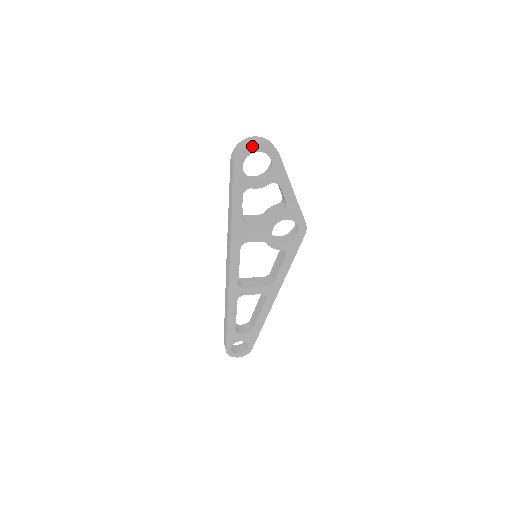
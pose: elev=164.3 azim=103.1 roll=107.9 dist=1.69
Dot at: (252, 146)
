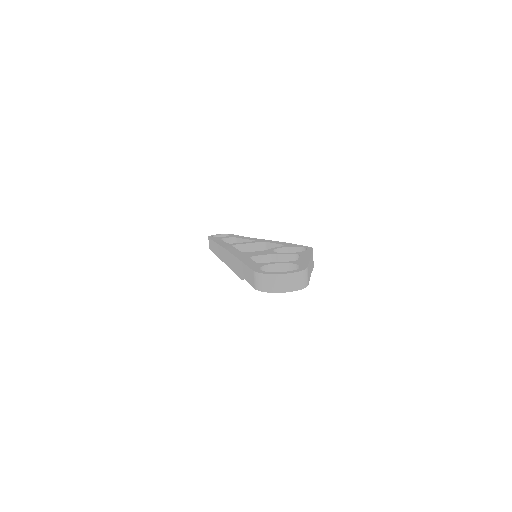
Dot at: (281, 291)
